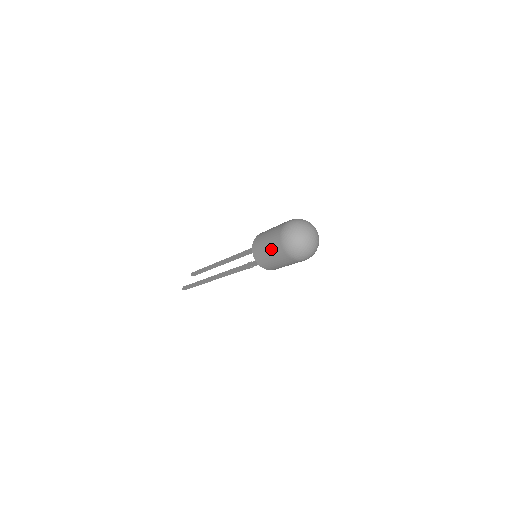
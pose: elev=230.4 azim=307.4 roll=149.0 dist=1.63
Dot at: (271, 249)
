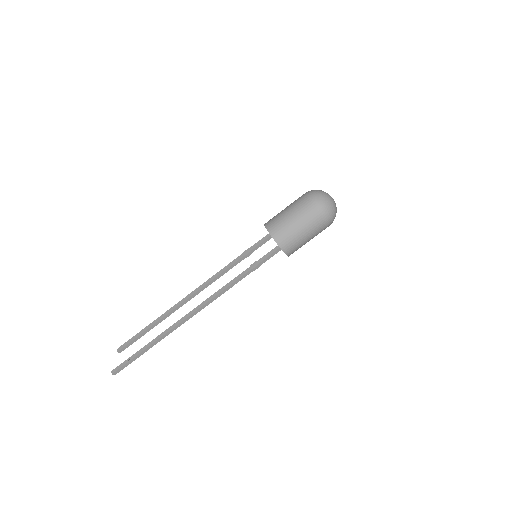
Dot at: (303, 220)
